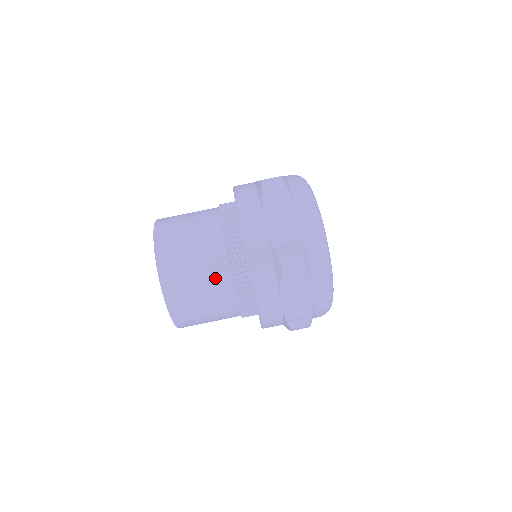
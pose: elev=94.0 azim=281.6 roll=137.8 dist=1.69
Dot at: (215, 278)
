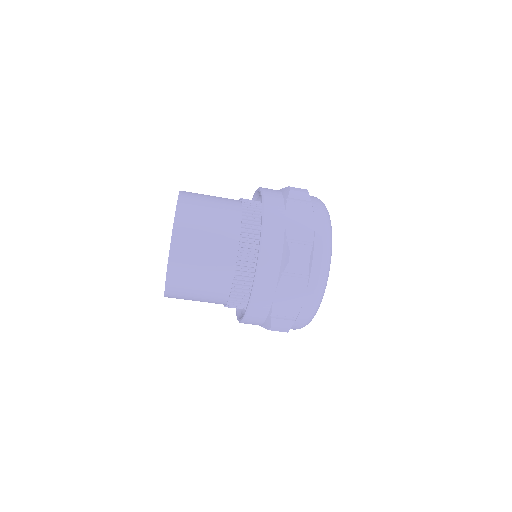
Dot at: (213, 299)
